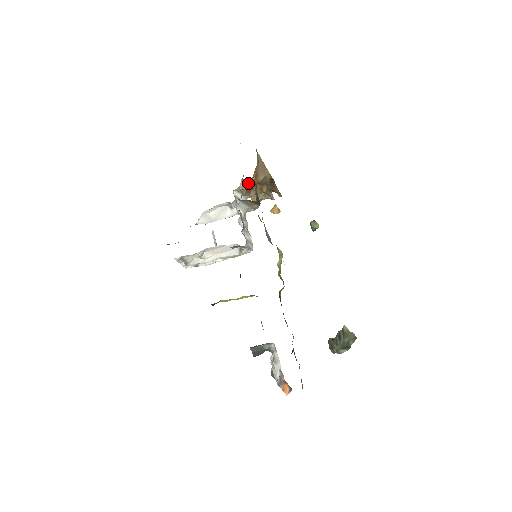
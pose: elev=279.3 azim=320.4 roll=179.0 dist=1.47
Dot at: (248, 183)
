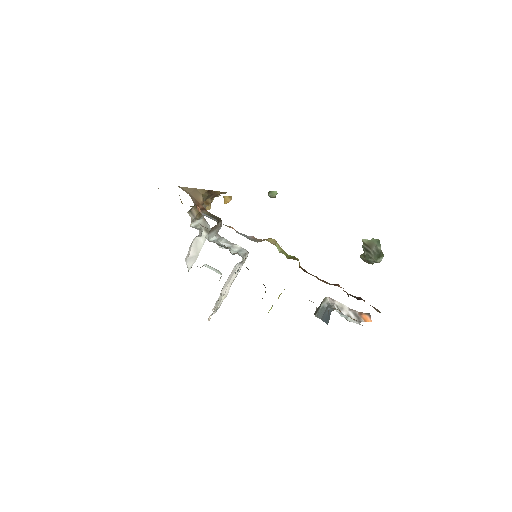
Dot at: (194, 210)
